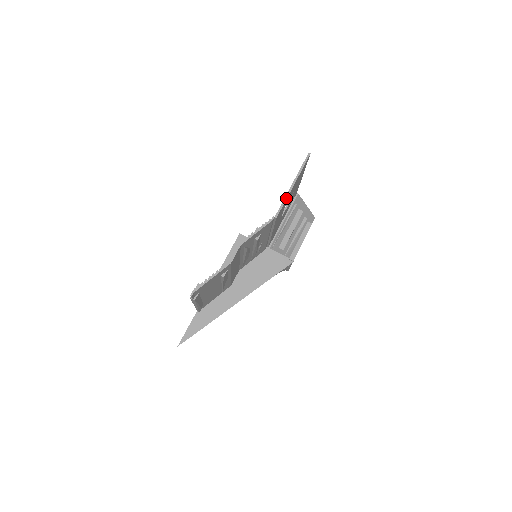
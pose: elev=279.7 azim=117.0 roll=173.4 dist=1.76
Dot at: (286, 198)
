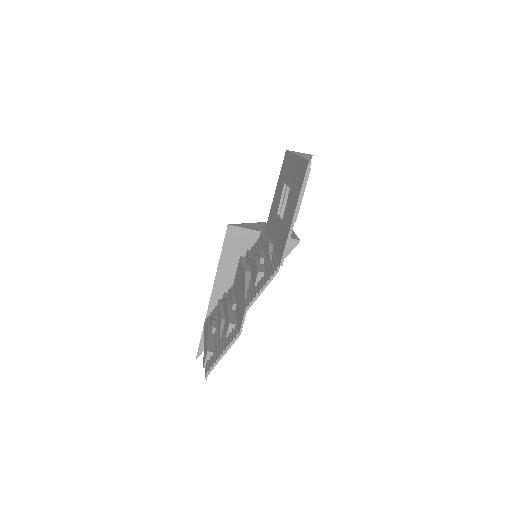
Dot at: (289, 237)
